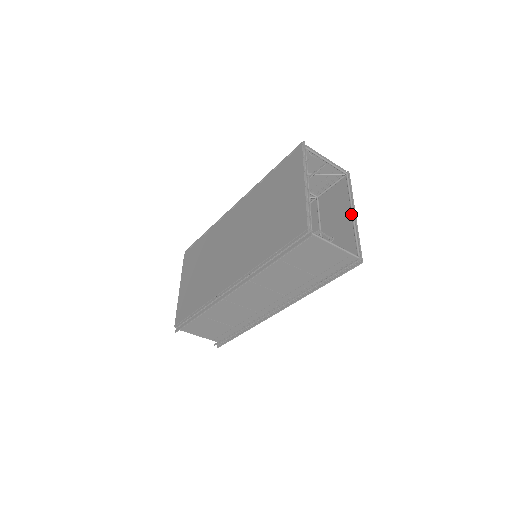
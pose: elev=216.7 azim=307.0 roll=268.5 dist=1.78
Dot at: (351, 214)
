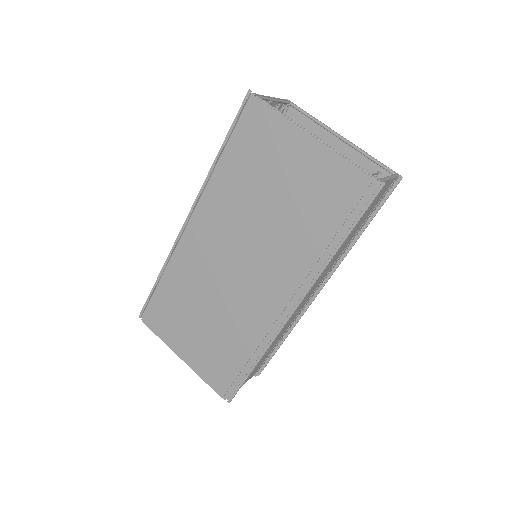
Dot at: (341, 140)
